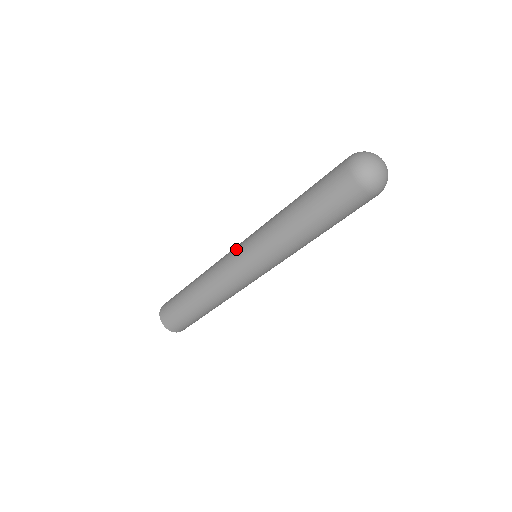
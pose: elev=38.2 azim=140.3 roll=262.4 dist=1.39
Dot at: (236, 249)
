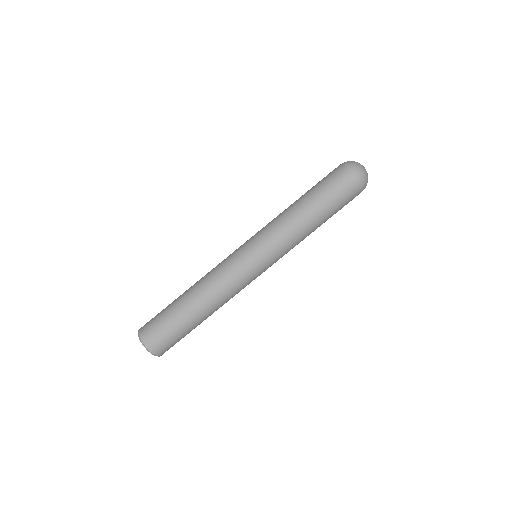
Dot at: (240, 247)
